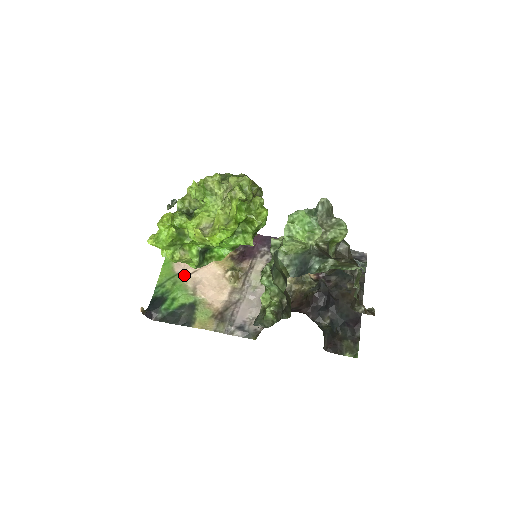
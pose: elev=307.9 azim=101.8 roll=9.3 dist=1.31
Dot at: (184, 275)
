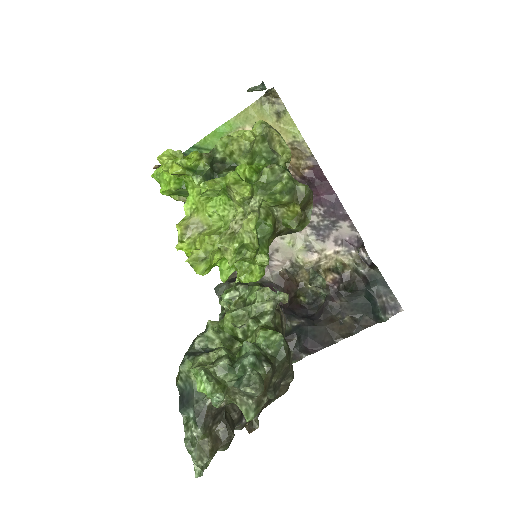
Dot at: occluded
